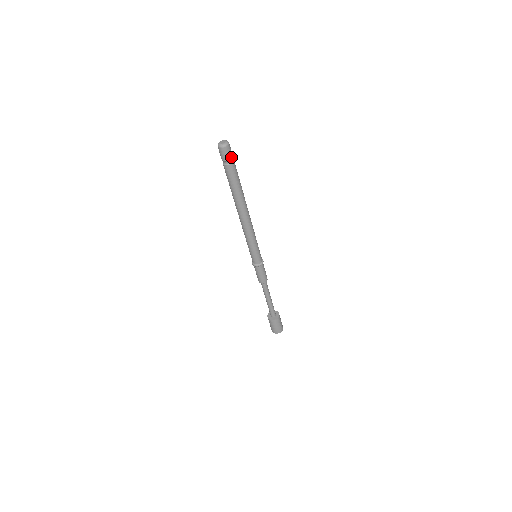
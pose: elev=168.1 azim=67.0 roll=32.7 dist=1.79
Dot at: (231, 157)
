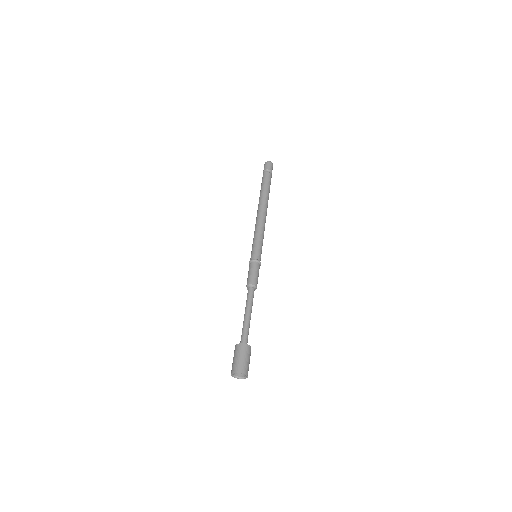
Dot at: (267, 169)
